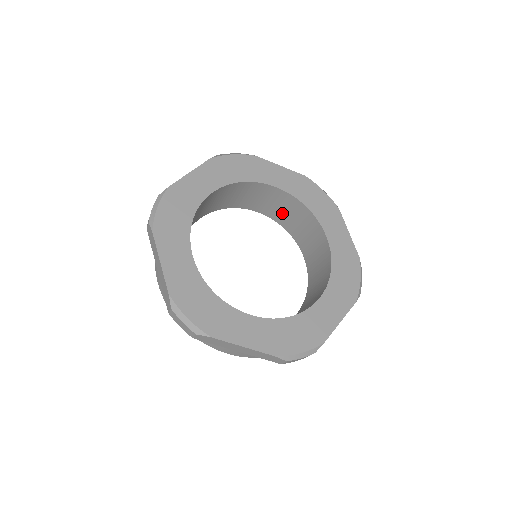
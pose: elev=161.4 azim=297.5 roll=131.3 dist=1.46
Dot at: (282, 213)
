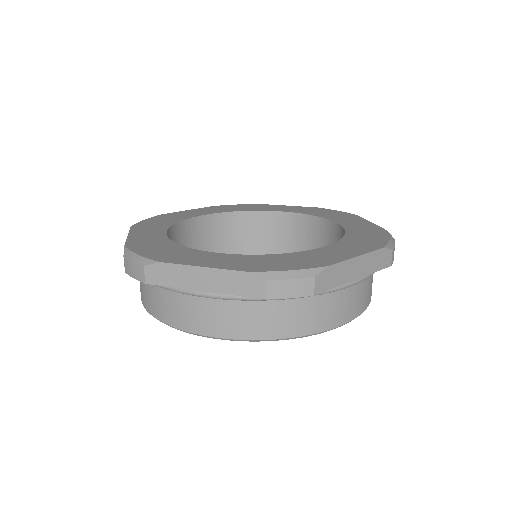
Dot at: (300, 247)
